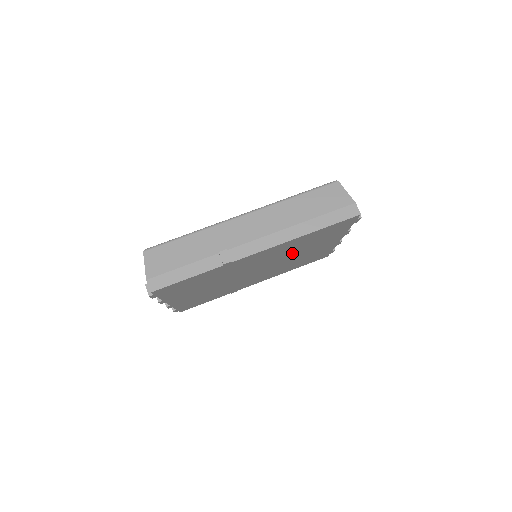
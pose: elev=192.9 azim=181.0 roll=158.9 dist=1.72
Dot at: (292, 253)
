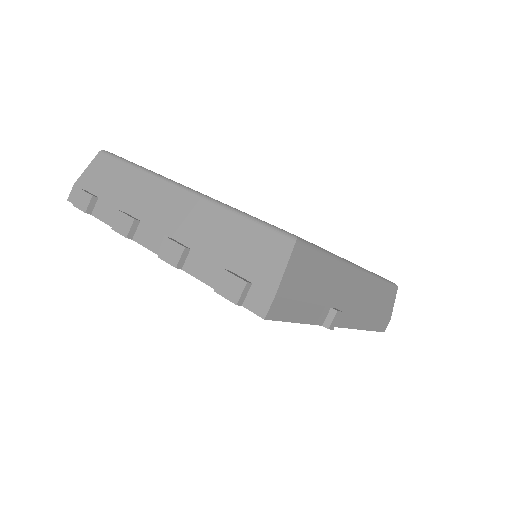
Dot at: occluded
